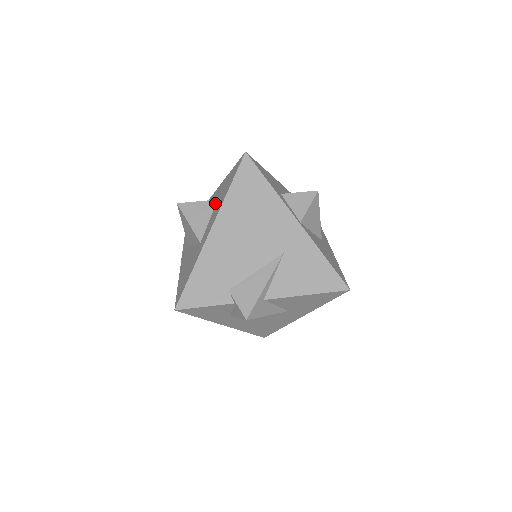
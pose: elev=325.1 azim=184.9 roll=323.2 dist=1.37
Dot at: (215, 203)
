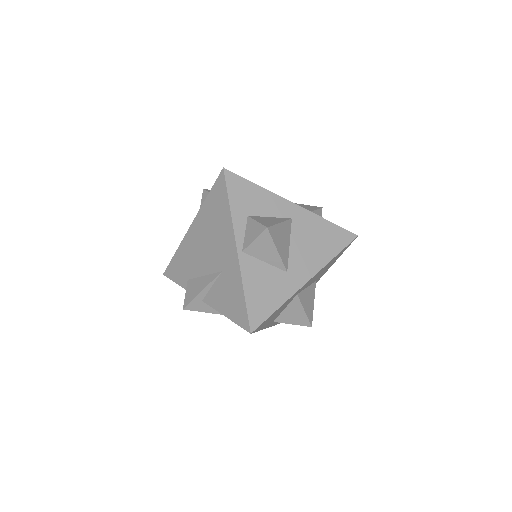
Dot at: occluded
